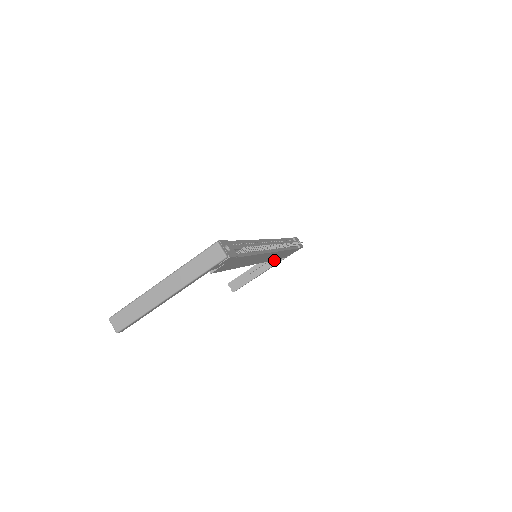
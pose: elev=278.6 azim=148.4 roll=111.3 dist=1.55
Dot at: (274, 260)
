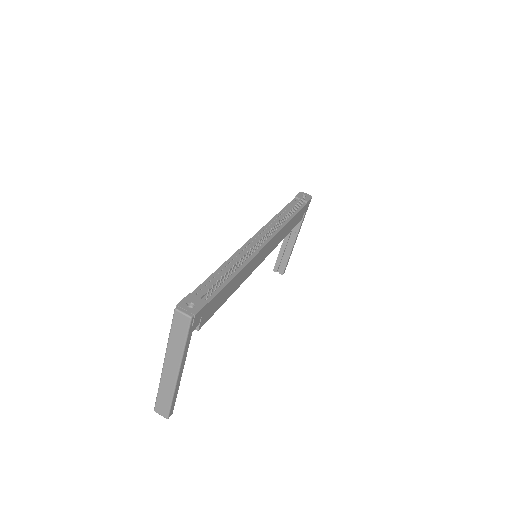
Dot at: (296, 225)
